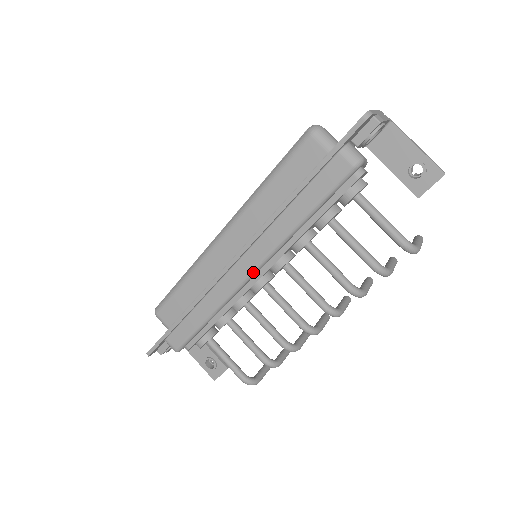
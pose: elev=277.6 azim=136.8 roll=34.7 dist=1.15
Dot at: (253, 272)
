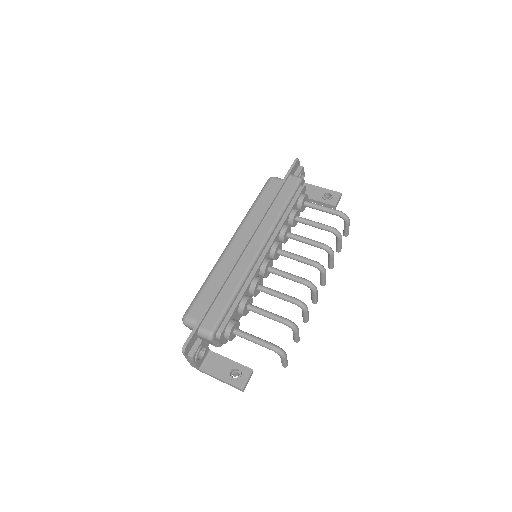
Dot at: (262, 246)
